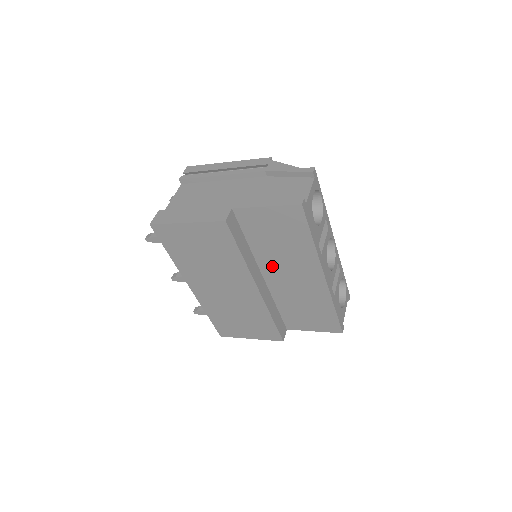
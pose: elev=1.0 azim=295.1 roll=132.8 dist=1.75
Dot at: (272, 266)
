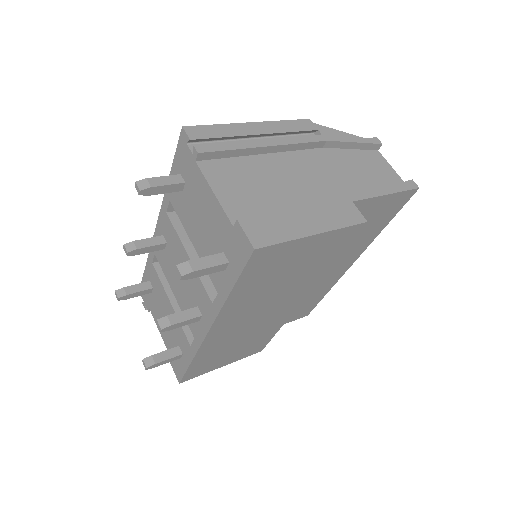
Dot at: occluded
